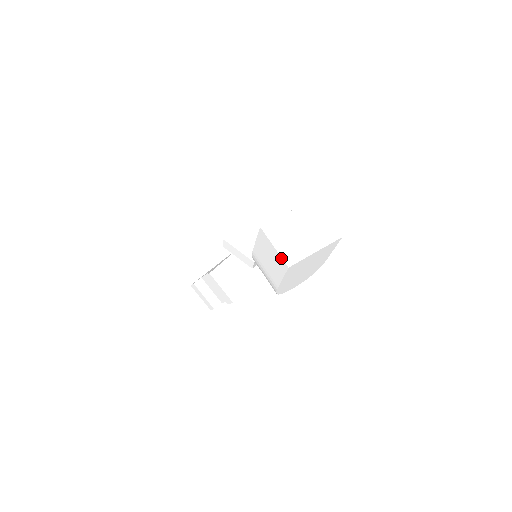
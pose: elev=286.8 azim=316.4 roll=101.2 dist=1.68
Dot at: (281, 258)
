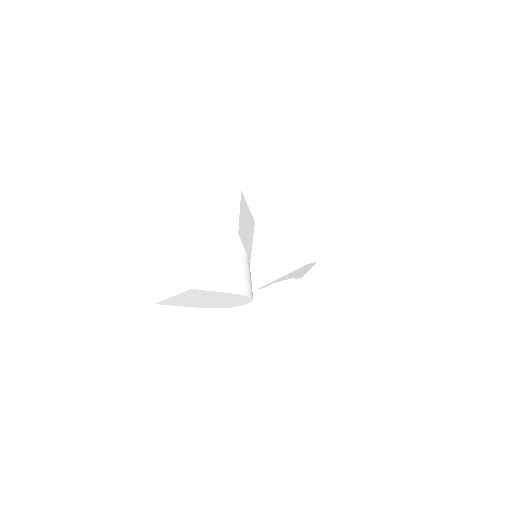
Dot at: (155, 293)
